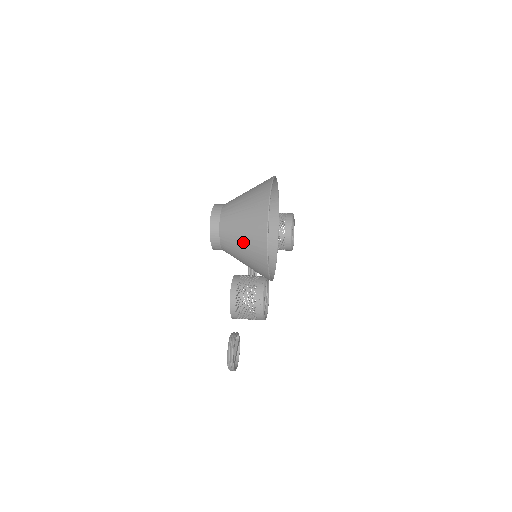
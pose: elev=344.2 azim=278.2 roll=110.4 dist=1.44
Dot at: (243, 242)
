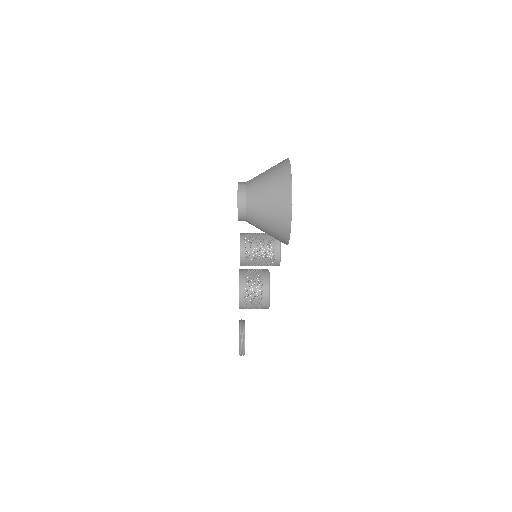
Dot at: (269, 202)
